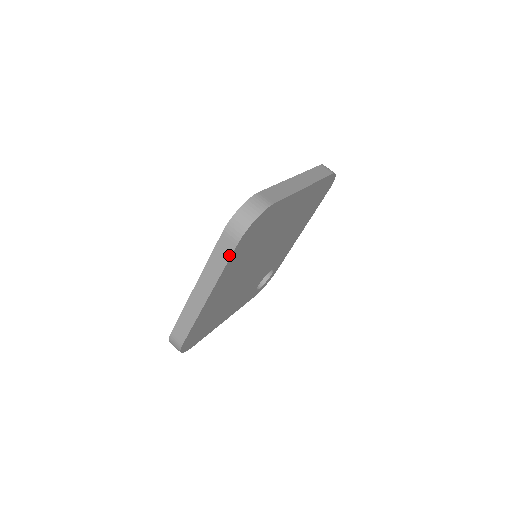
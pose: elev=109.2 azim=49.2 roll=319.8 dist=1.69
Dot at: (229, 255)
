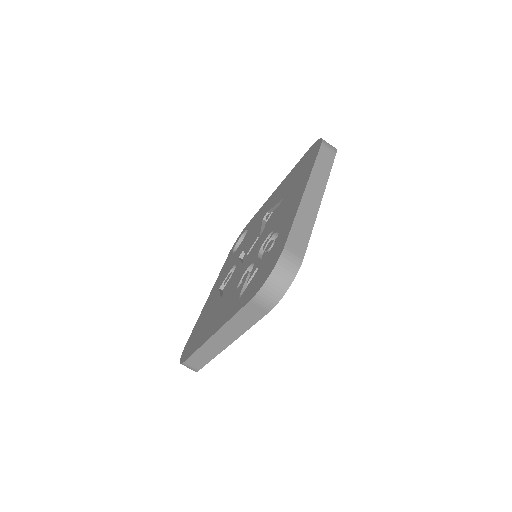
Dot at: (258, 318)
